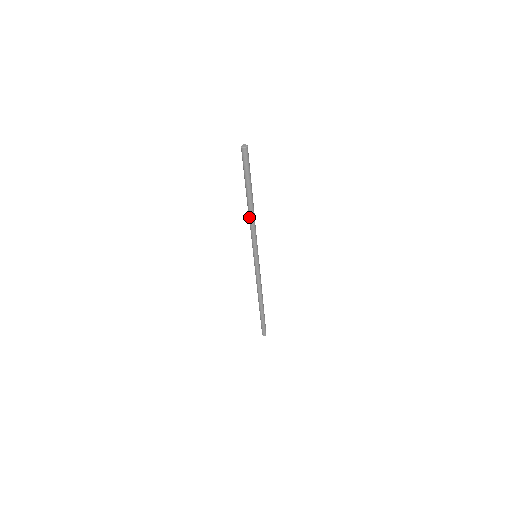
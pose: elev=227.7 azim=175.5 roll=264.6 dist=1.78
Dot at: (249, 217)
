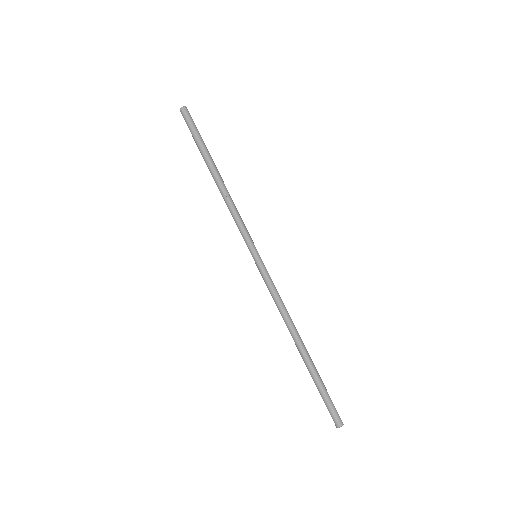
Dot at: (221, 194)
